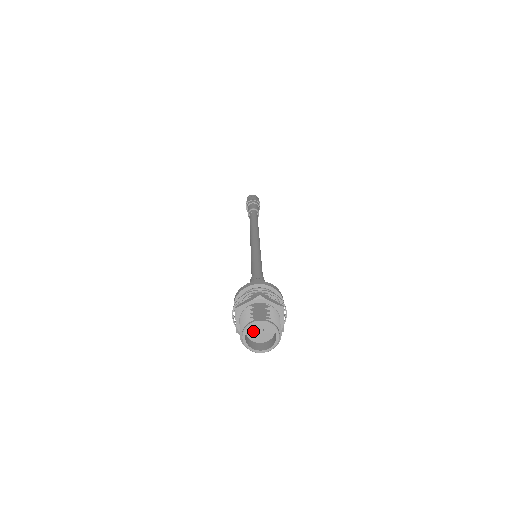
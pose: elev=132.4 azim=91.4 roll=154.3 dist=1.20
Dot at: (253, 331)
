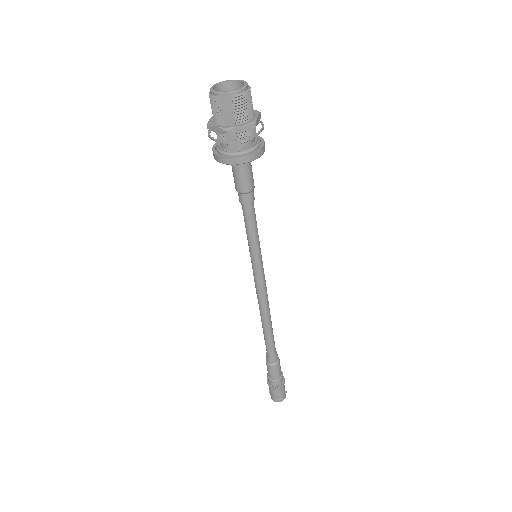
Dot at: occluded
